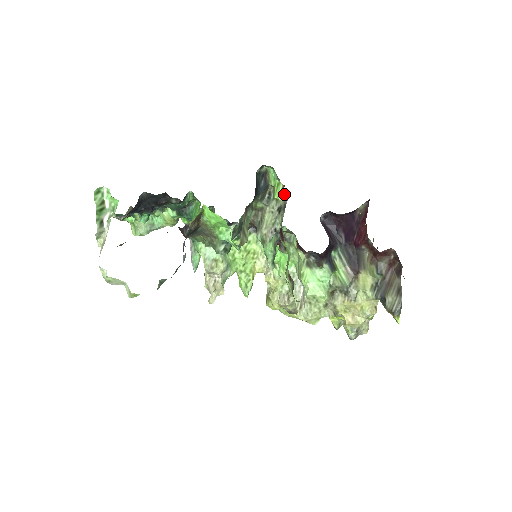
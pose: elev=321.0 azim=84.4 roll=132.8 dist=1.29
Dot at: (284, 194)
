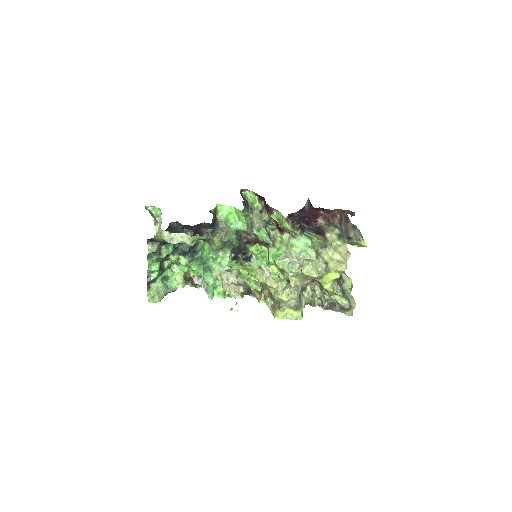
Dot at: (260, 201)
